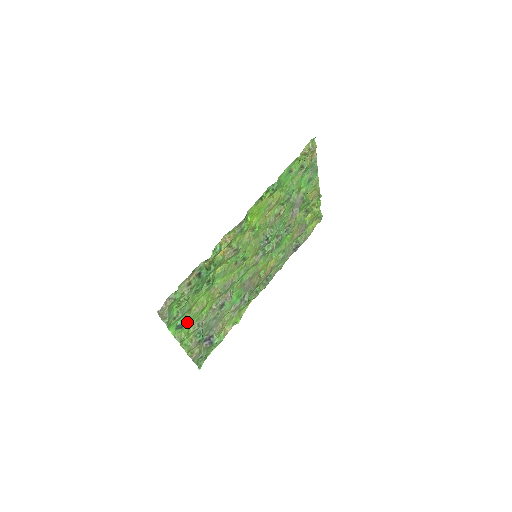
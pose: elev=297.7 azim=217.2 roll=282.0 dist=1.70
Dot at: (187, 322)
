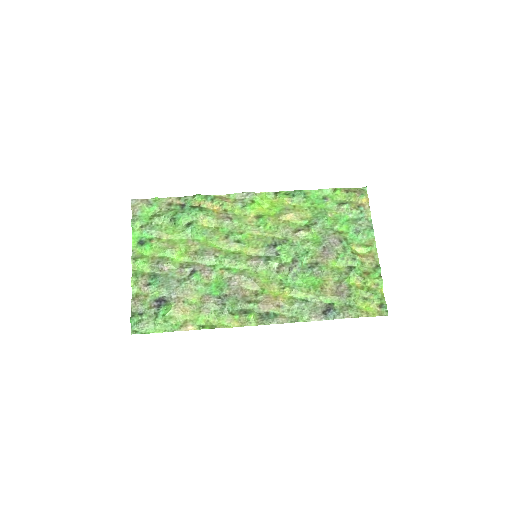
Dot at: (150, 246)
